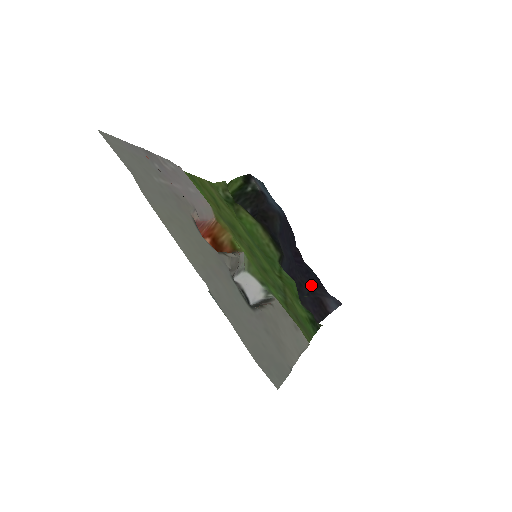
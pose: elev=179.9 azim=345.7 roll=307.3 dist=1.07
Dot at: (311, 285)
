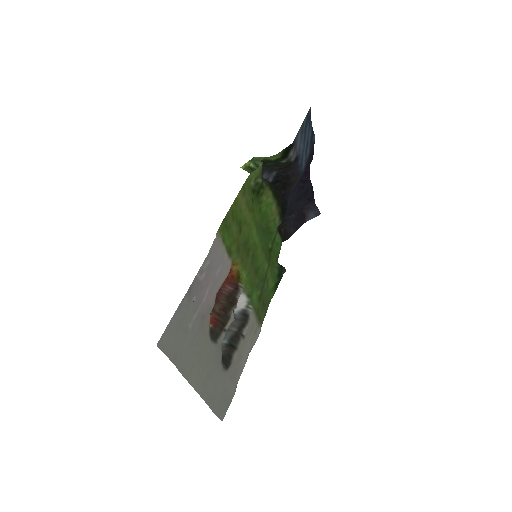
Dot at: (303, 202)
